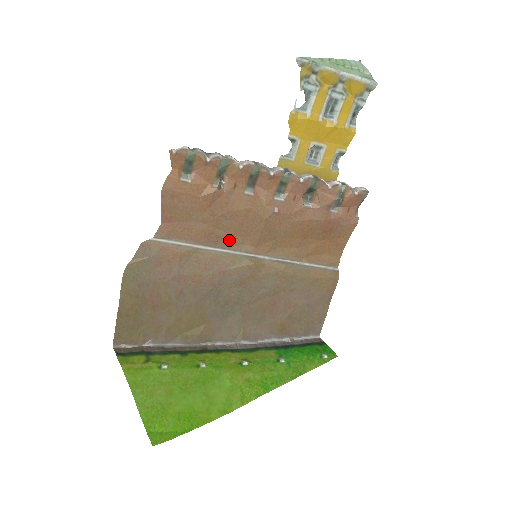
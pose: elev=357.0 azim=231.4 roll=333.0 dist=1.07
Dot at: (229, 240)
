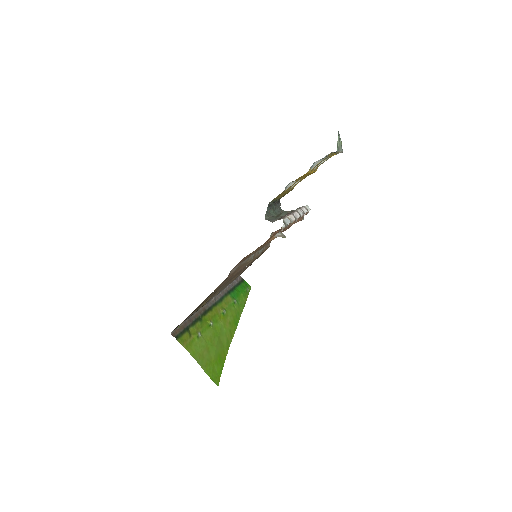
Dot at: occluded
